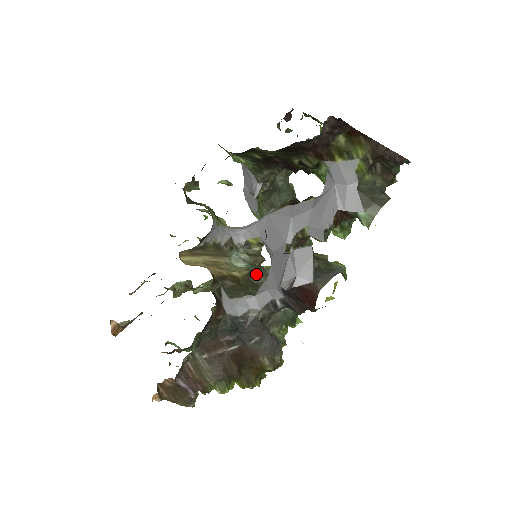
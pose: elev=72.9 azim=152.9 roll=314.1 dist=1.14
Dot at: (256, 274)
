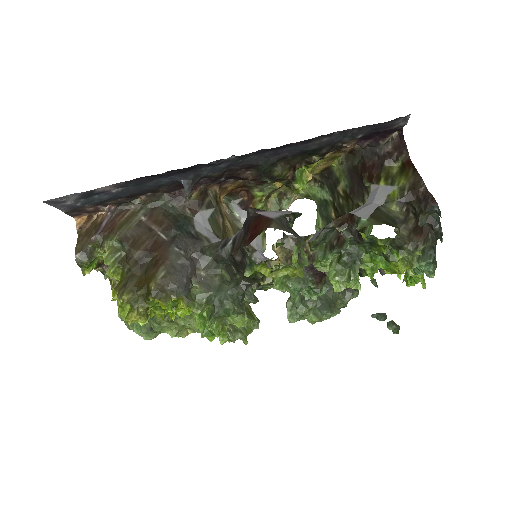
Dot at: occluded
